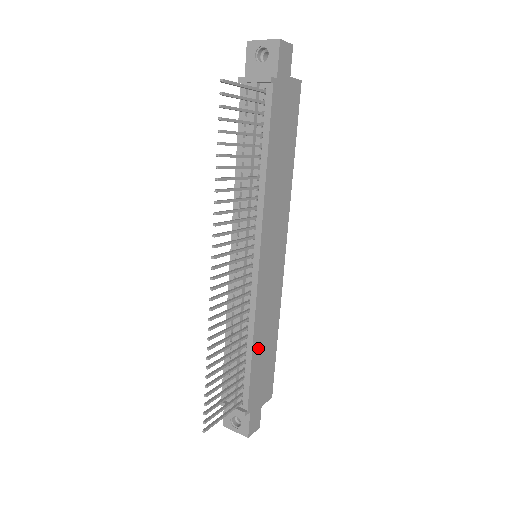
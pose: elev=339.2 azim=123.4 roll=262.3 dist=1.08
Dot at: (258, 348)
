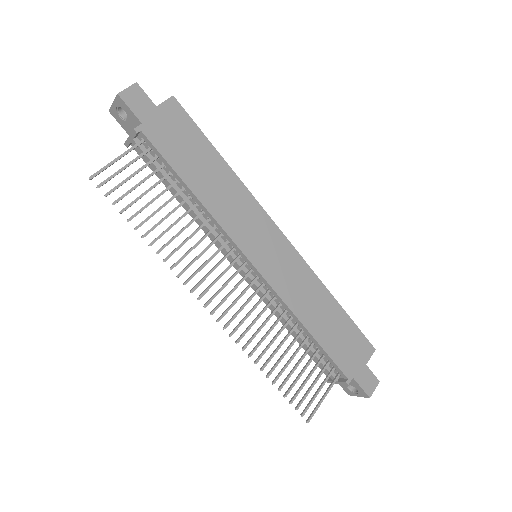
Dot at: (316, 326)
